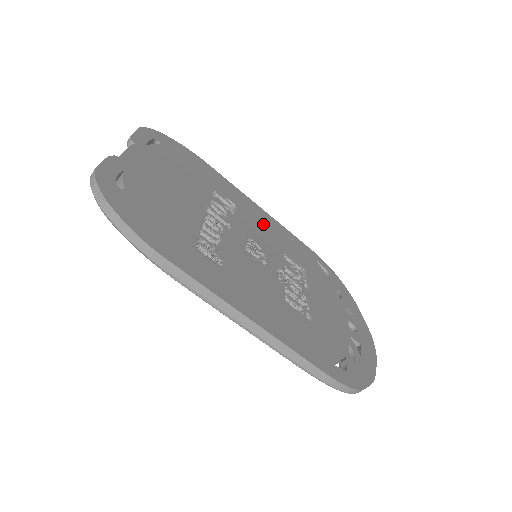
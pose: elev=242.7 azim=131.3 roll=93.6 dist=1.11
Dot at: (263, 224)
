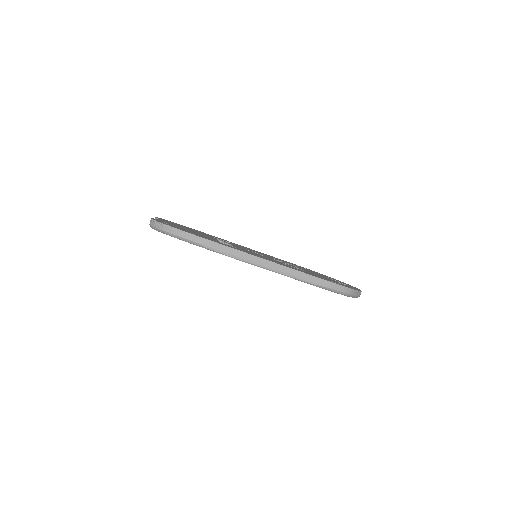
Dot at: occluded
